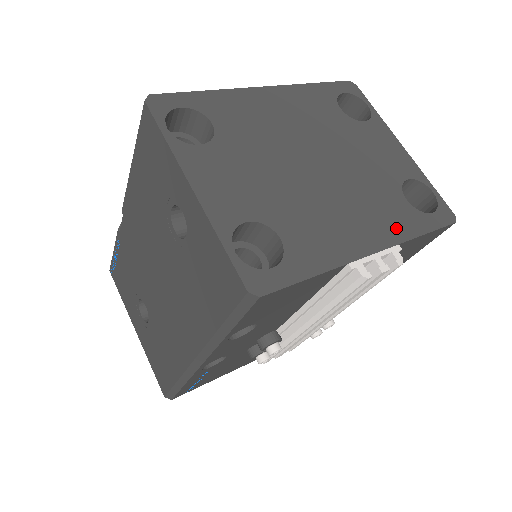
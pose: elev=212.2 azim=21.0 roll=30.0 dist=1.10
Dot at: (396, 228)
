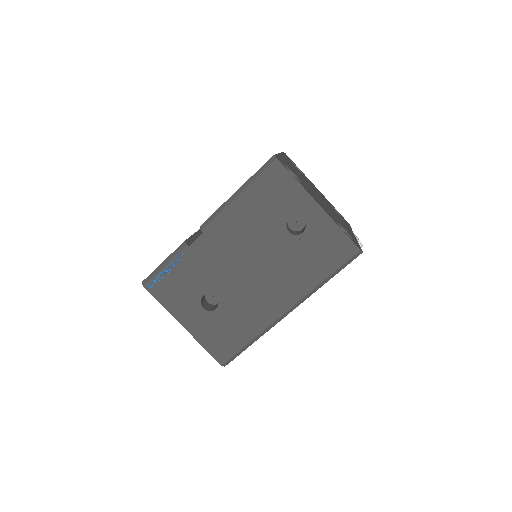
Dot at: (348, 226)
